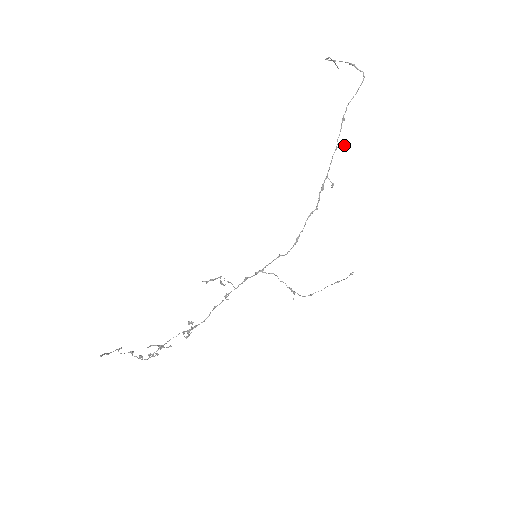
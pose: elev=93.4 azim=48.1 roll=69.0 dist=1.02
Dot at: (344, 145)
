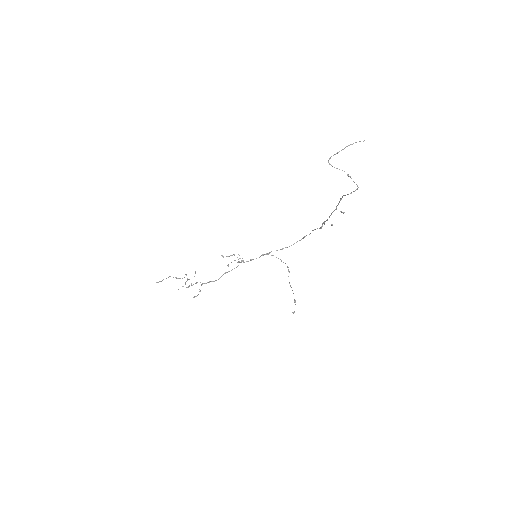
Dot at: (341, 212)
